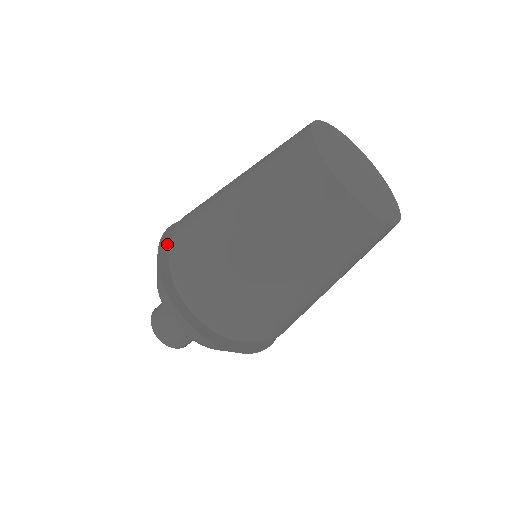
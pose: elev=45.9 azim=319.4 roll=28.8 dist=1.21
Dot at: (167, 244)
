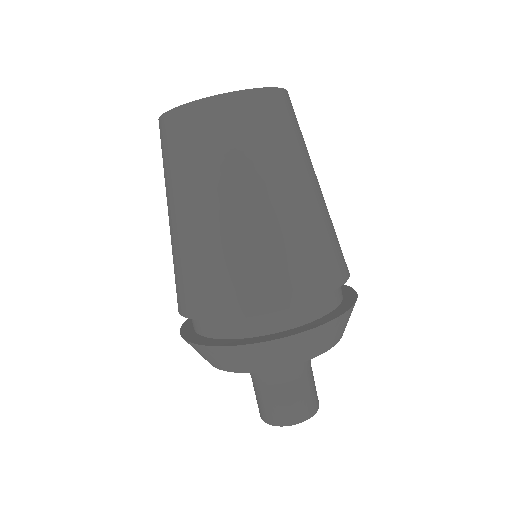
Dot at: (189, 330)
